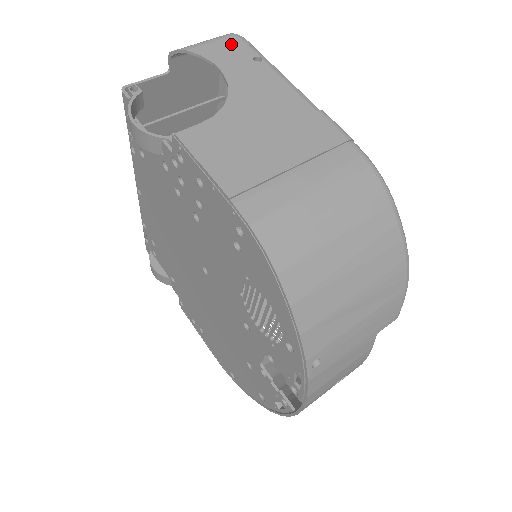
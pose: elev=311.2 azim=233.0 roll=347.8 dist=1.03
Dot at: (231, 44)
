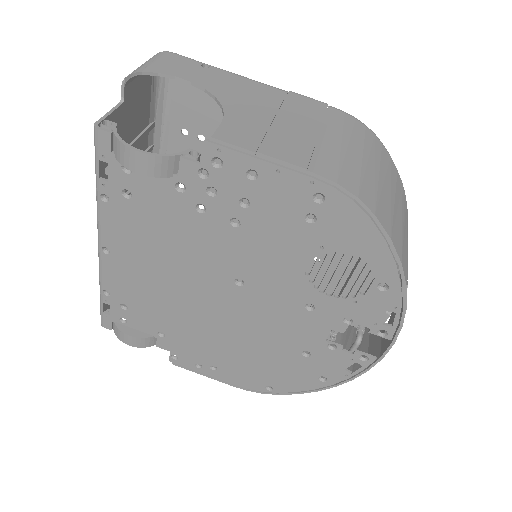
Dot at: (172, 59)
